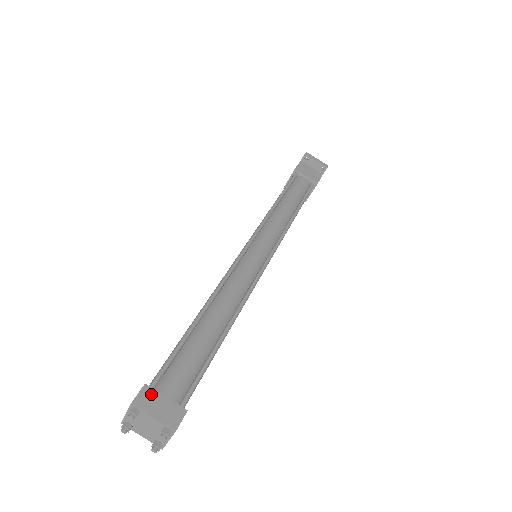
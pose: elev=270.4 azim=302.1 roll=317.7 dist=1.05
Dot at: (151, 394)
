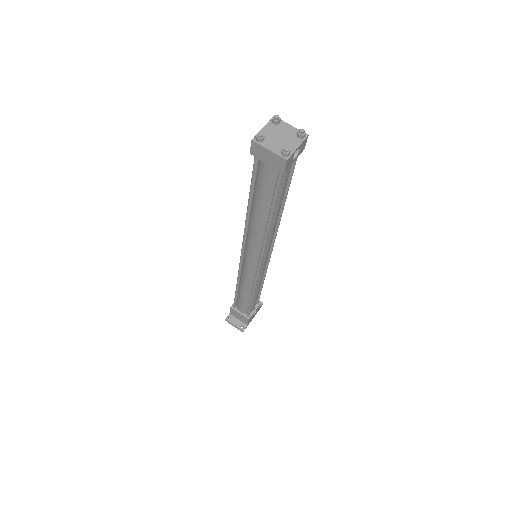
Dot at: occluded
